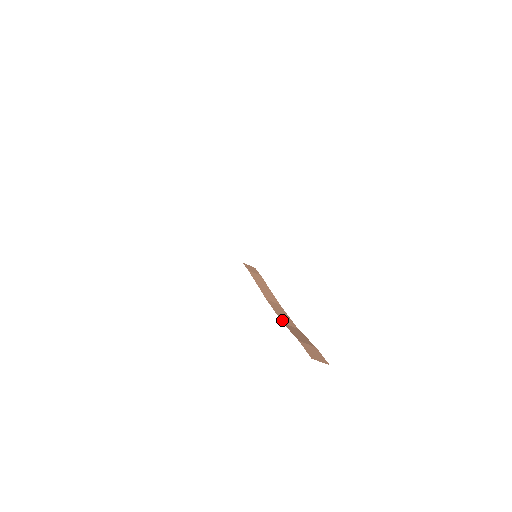
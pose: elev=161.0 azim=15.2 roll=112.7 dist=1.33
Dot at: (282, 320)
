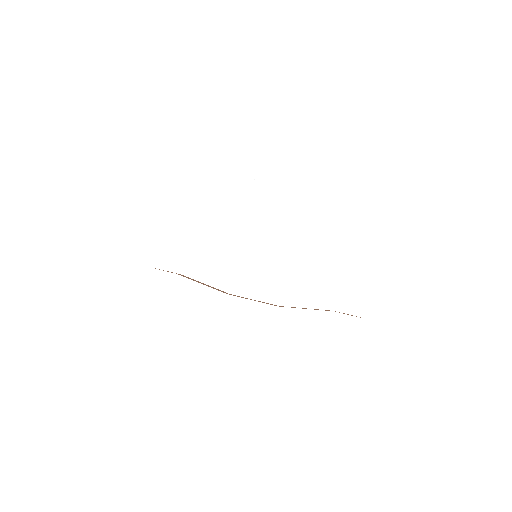
Dot at: occluded
